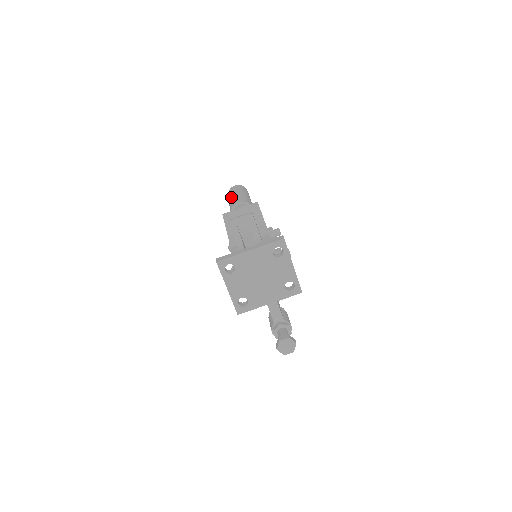
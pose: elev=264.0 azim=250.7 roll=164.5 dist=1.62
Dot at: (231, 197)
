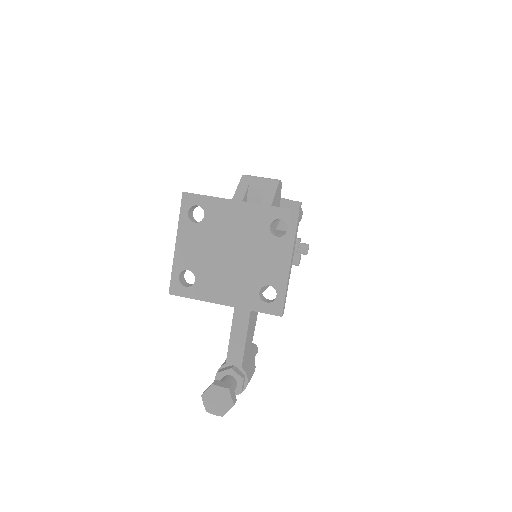
Dot at: occluded
